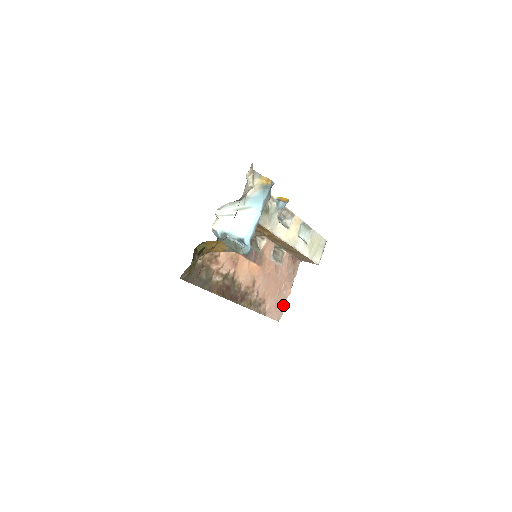
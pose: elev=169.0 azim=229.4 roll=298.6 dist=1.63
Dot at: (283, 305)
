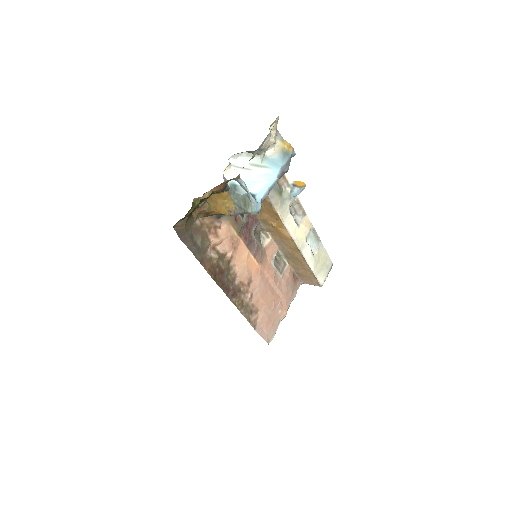
Dot at: (276, 326)
